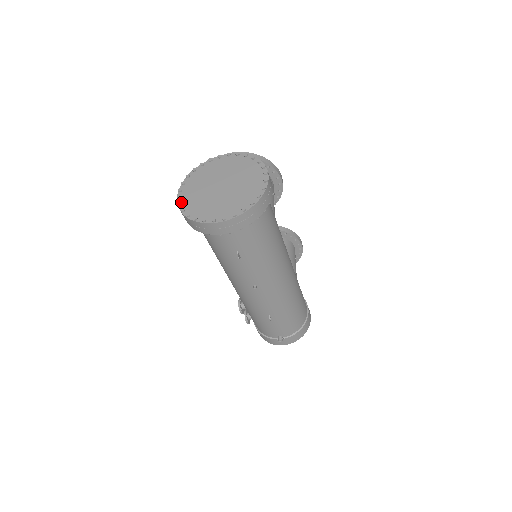
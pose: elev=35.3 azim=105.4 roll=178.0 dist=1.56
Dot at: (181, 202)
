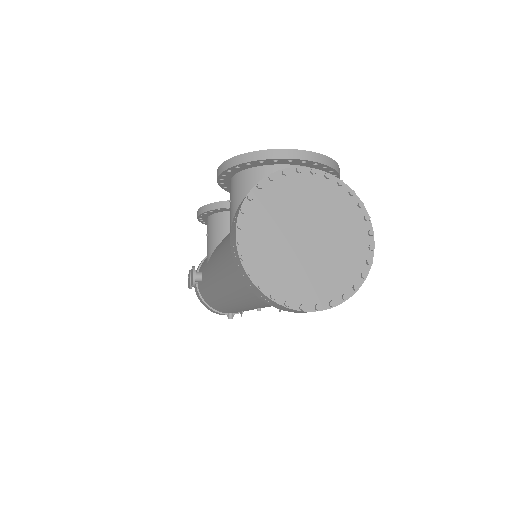
Dot at: (245, 253)
